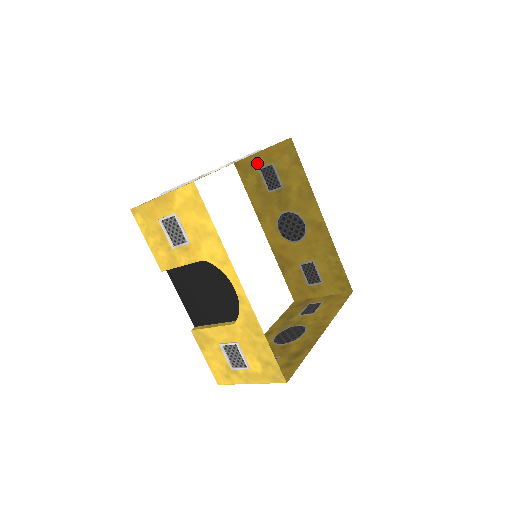
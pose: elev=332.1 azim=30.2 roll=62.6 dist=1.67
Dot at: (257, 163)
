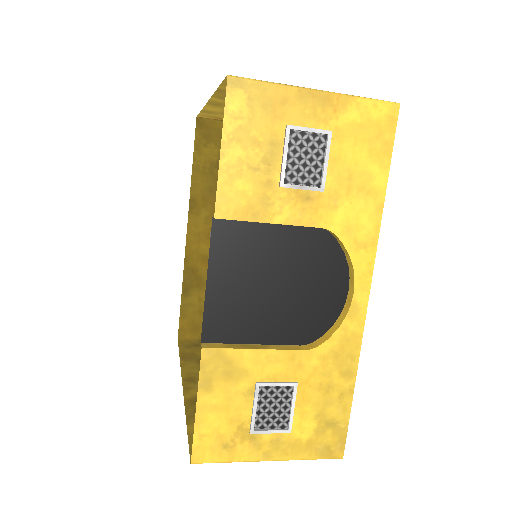
Dot at: occluded
